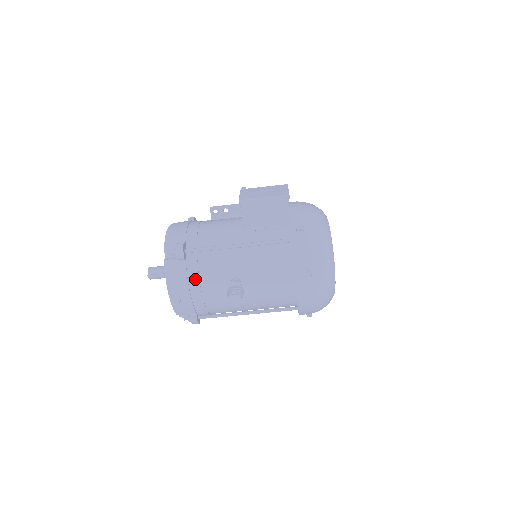
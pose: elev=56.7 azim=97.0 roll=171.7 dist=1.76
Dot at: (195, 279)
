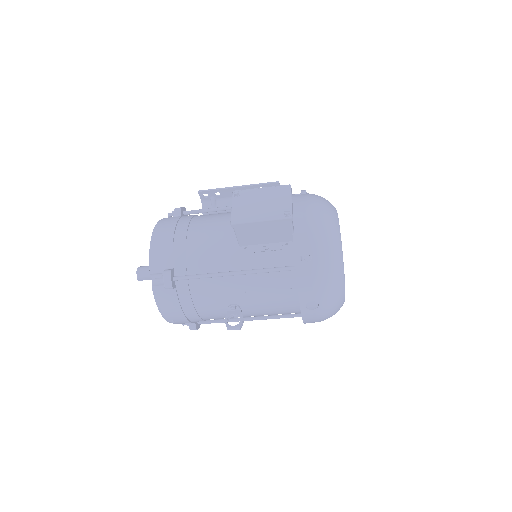
Dot at: (189, 305)
